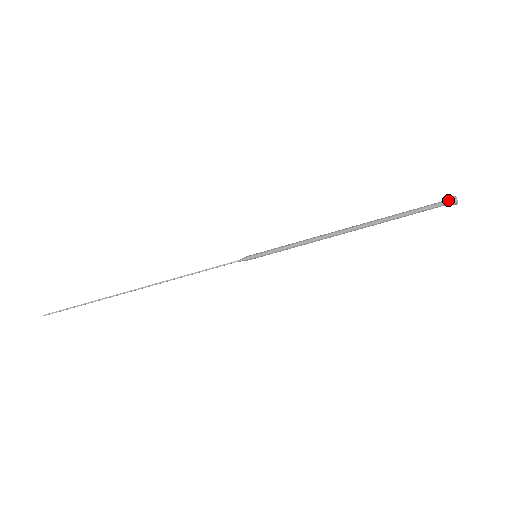
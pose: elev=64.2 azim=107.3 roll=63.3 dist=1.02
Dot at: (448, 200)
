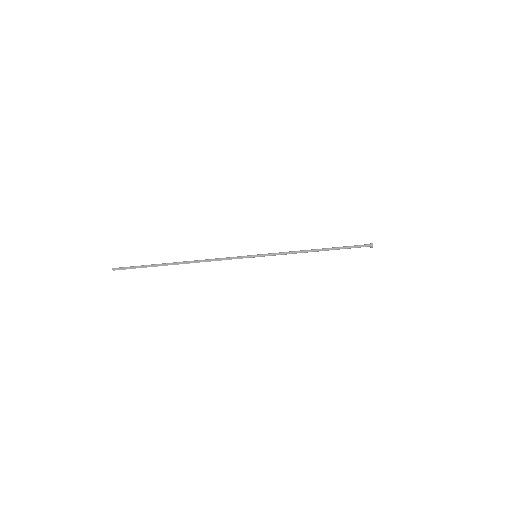
Dot at: (368, 244)
